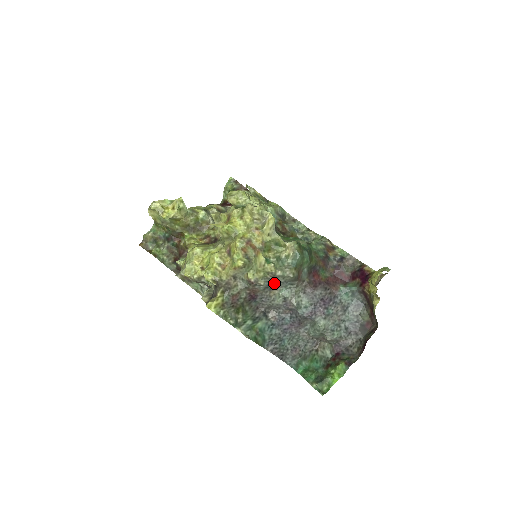
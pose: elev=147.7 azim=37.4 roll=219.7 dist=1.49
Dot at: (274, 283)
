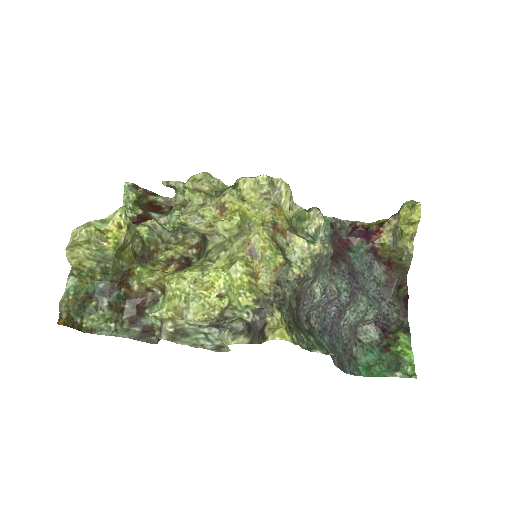
Dot at: (318, 270)
